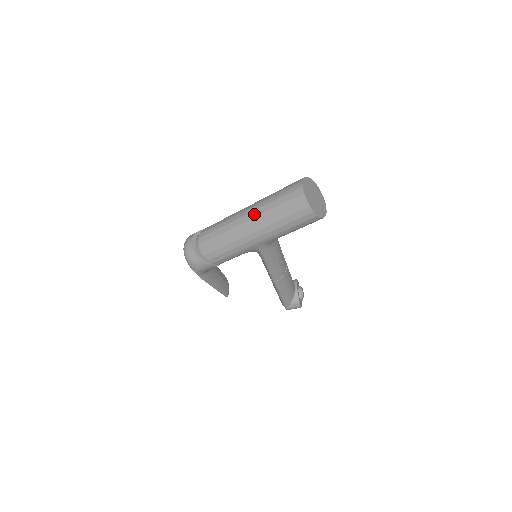
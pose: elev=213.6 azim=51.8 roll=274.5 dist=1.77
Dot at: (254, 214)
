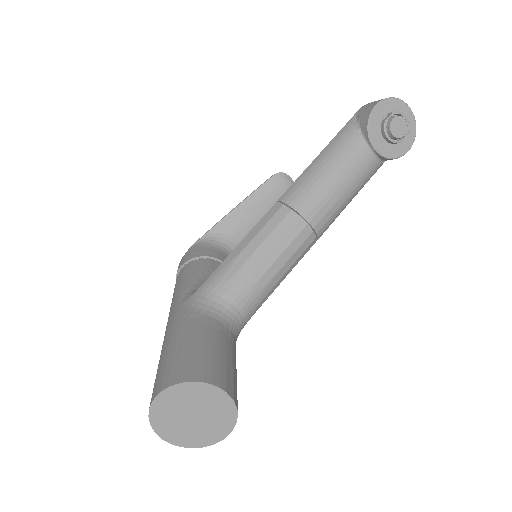
Dot at: occluded
